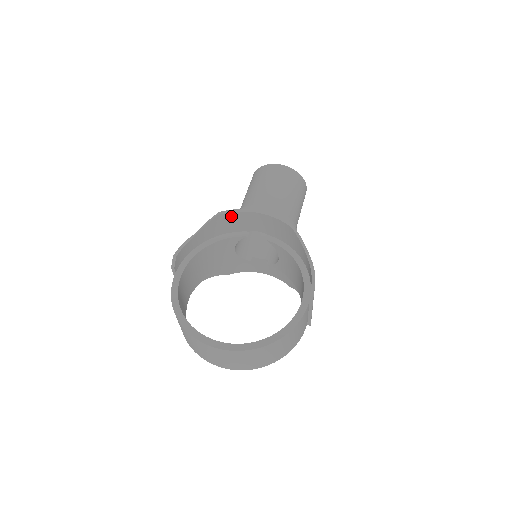
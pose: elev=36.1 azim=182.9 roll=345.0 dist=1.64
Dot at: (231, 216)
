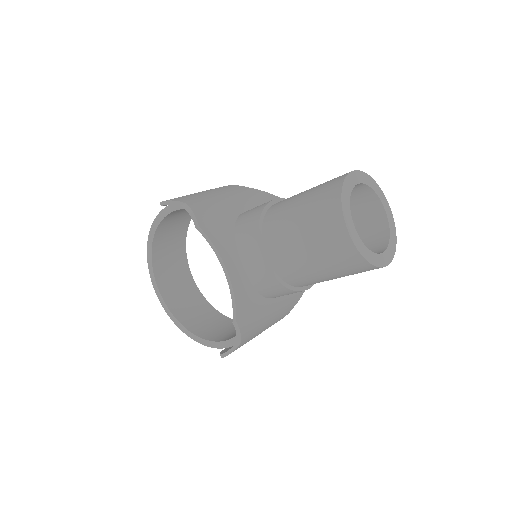
Dot at: (212, 238)
